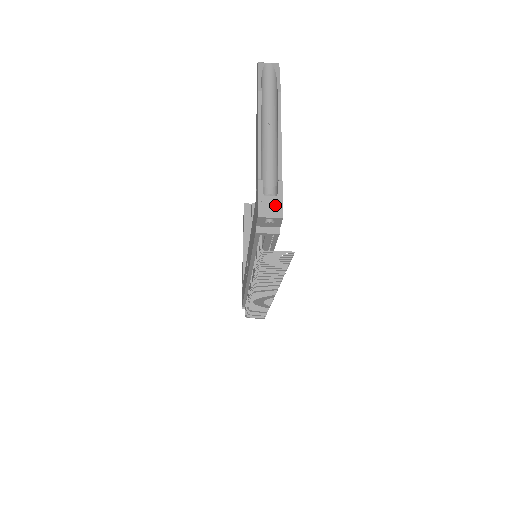
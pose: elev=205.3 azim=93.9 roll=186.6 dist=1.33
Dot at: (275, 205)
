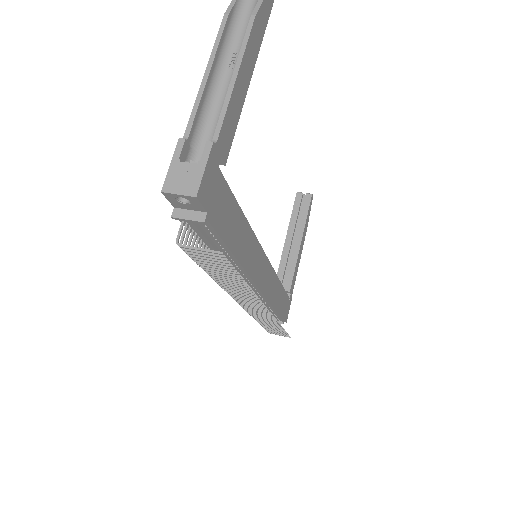
Dot at: (191, 177)
